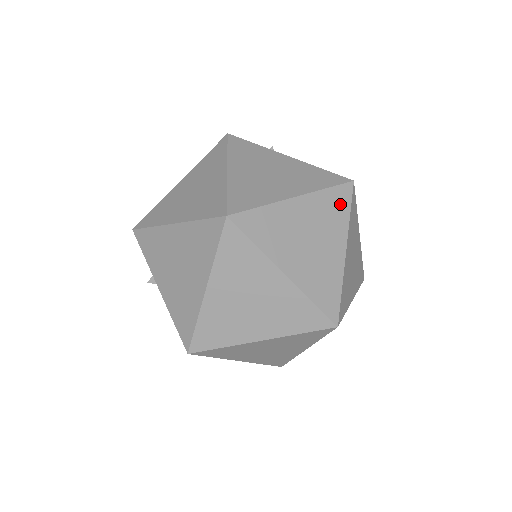
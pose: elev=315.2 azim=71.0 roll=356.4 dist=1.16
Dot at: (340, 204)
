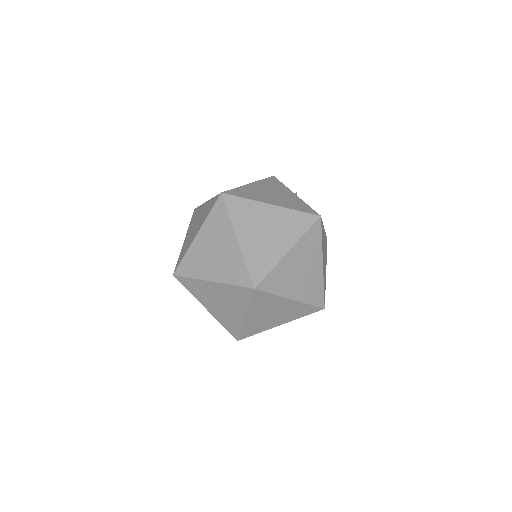
Dot at: (302, 223)
